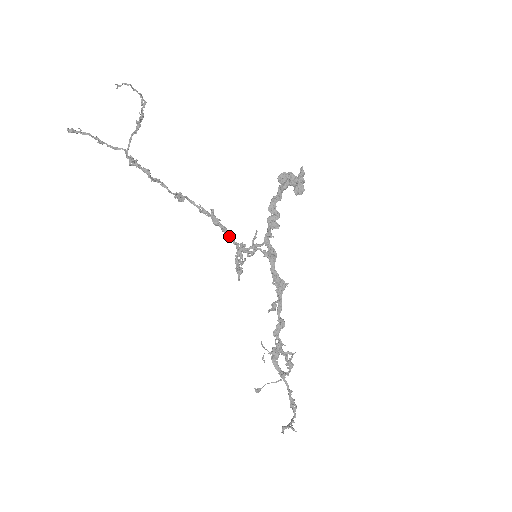
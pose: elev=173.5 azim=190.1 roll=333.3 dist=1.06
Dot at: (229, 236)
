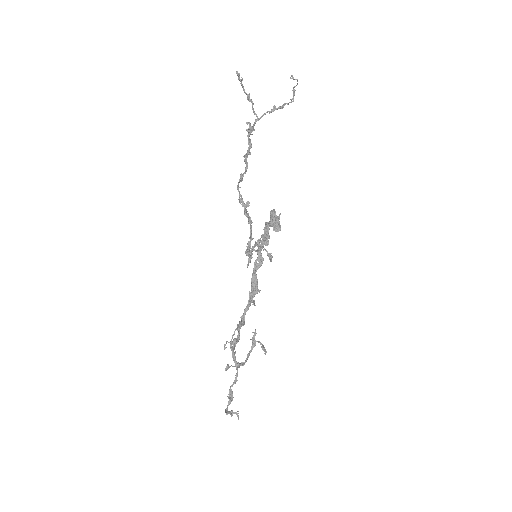
Dot at: (251, 229)
